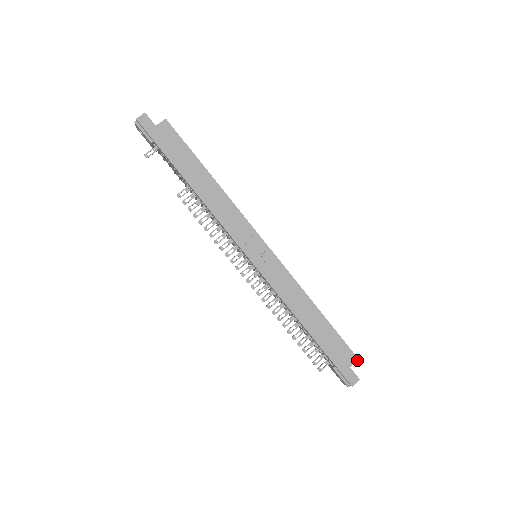
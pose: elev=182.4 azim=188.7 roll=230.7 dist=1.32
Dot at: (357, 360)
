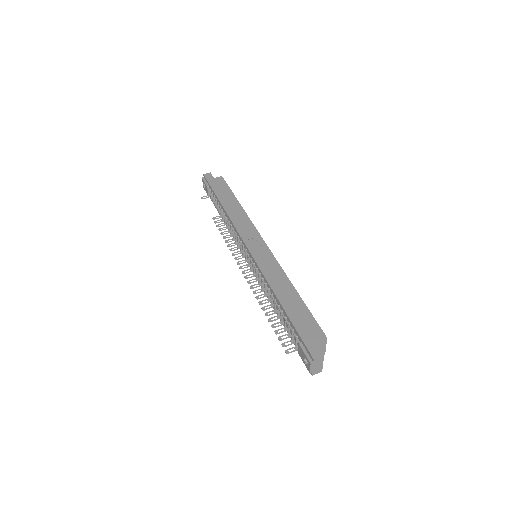
Dot at: (325, 338)
